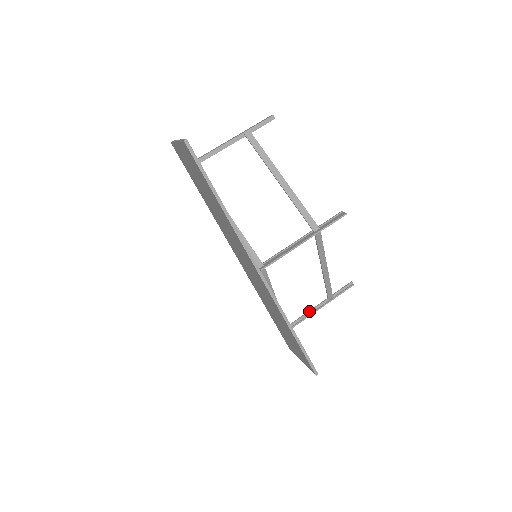
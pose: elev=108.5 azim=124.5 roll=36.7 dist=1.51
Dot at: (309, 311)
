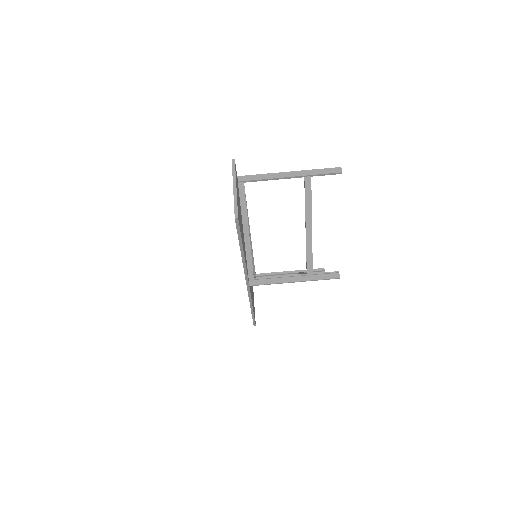
Dot at: (279, 274)
